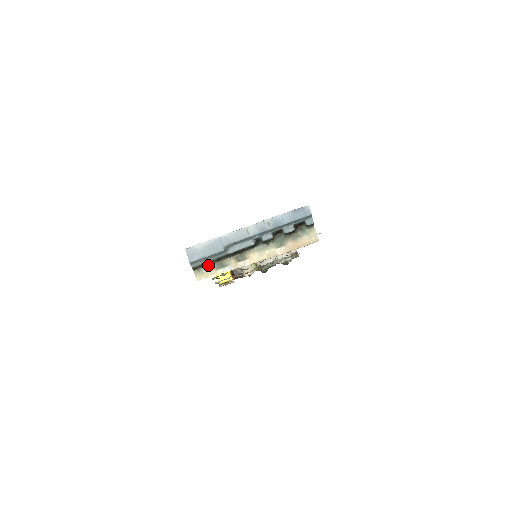
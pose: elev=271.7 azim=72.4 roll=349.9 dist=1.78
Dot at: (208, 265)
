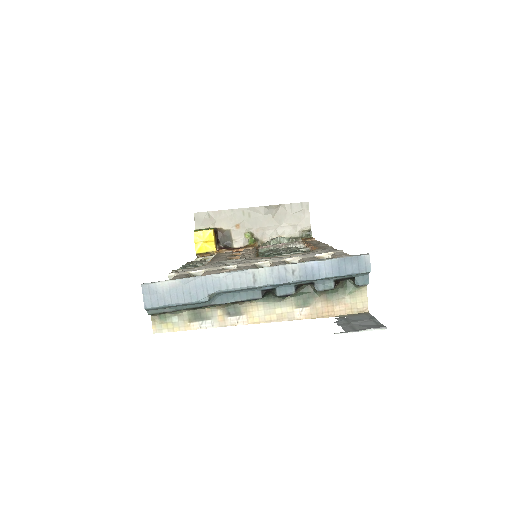
Dot at: (177, 311)
